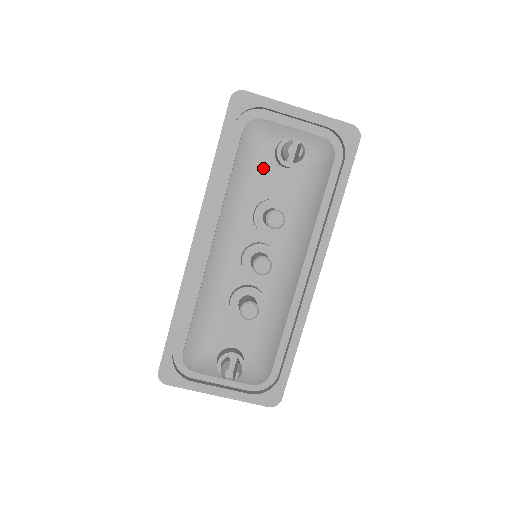
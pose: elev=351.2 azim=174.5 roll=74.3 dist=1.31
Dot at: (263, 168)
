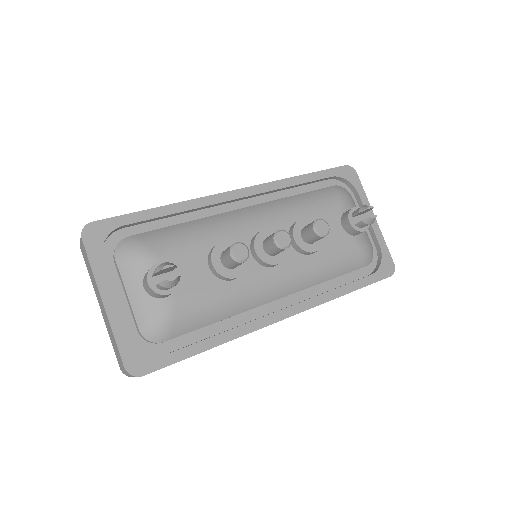
Dot at: (330, 210)
